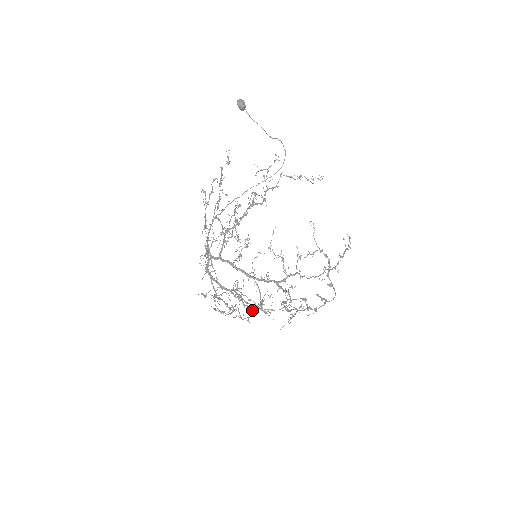
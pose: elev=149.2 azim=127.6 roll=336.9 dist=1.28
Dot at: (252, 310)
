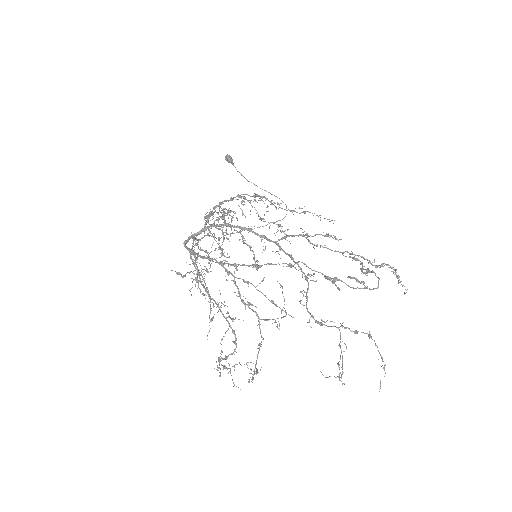
Dot at: (256, 307)
